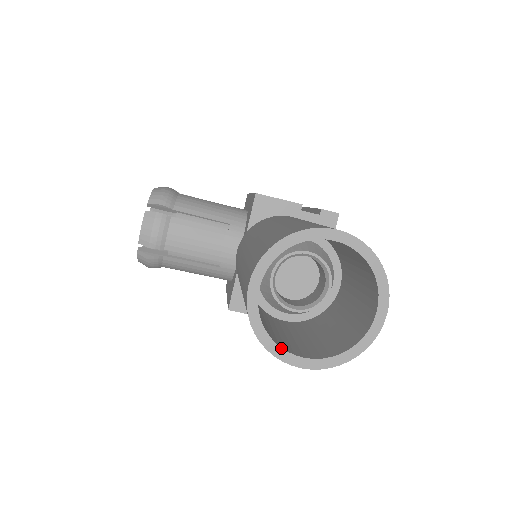
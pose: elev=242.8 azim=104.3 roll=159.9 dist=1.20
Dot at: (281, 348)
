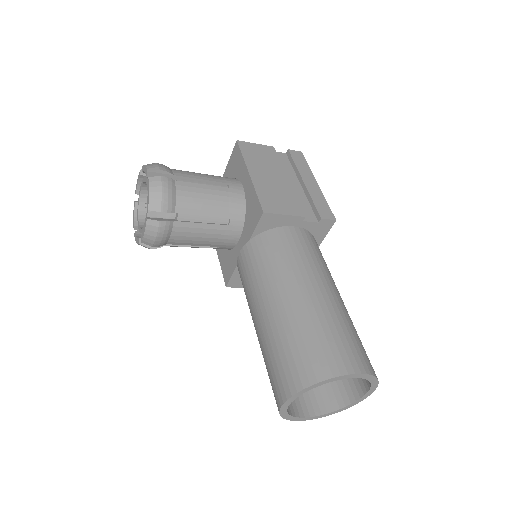
Dot at: (297, 417)
